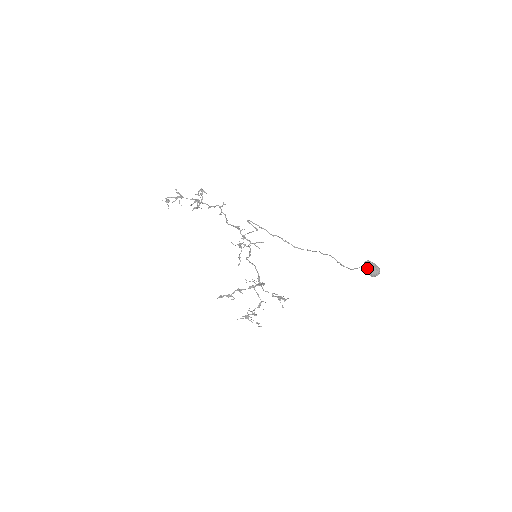
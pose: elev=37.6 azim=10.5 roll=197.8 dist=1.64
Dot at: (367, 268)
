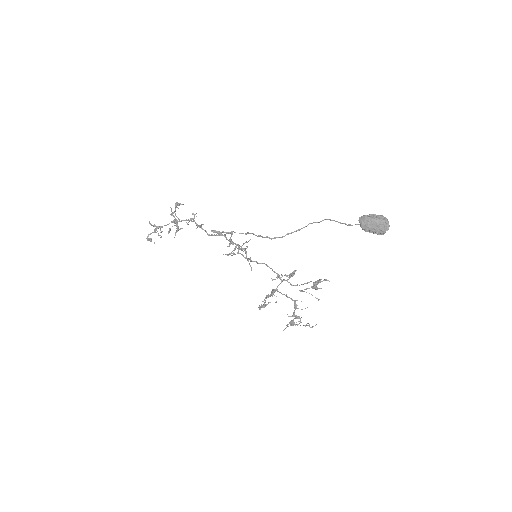
Dot at: (364, 229)
